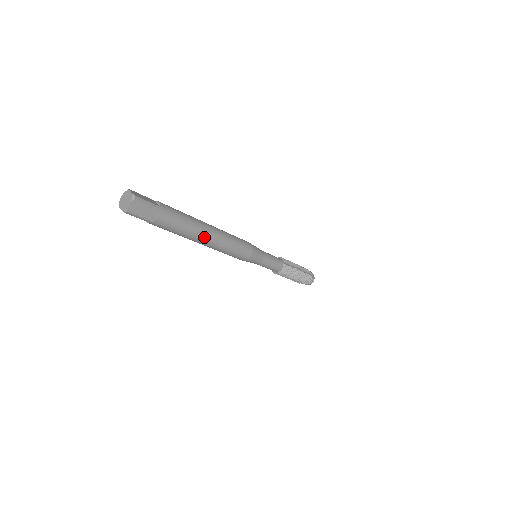
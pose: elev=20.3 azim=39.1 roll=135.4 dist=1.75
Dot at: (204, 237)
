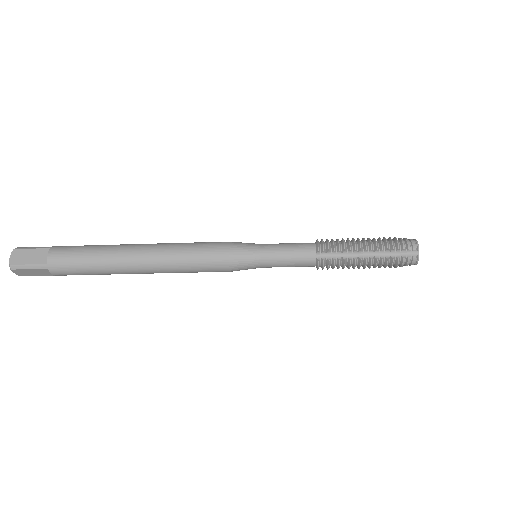
Dot at: (131, 272)
